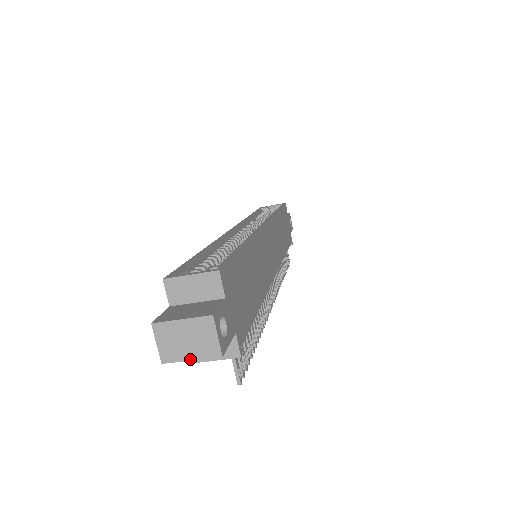
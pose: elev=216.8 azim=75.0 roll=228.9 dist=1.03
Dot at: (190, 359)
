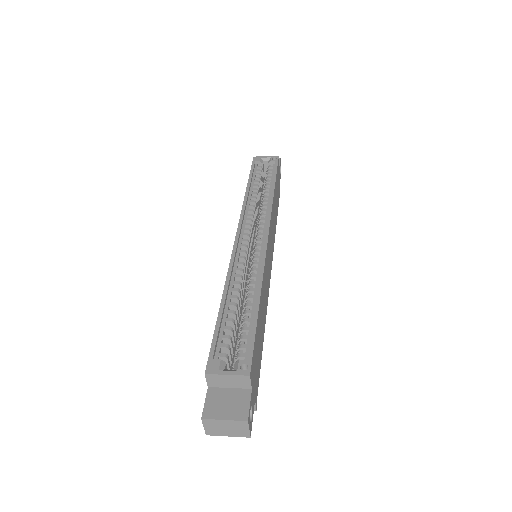
Dot at: occluded
